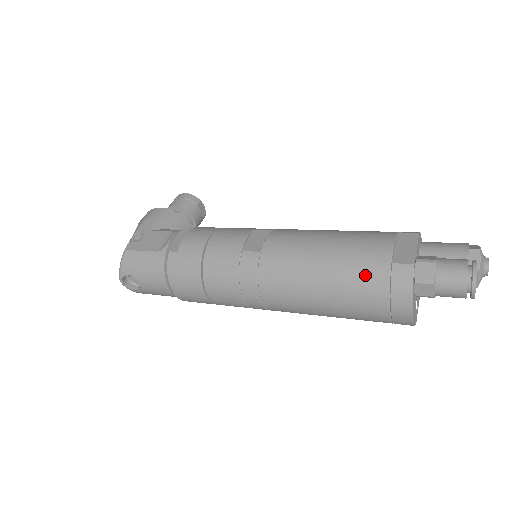
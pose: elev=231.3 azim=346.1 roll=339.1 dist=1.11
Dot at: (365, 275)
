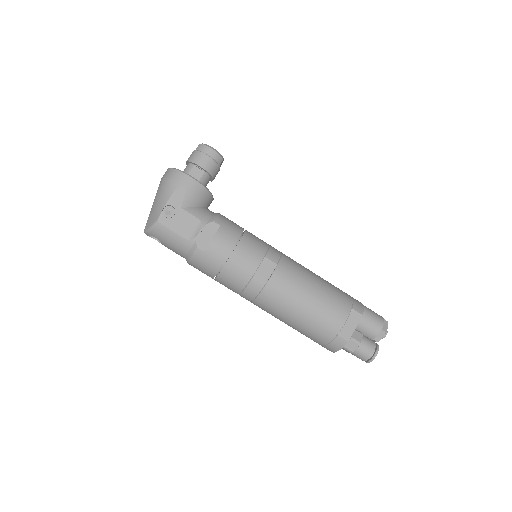
Dot at: (320, 332)
